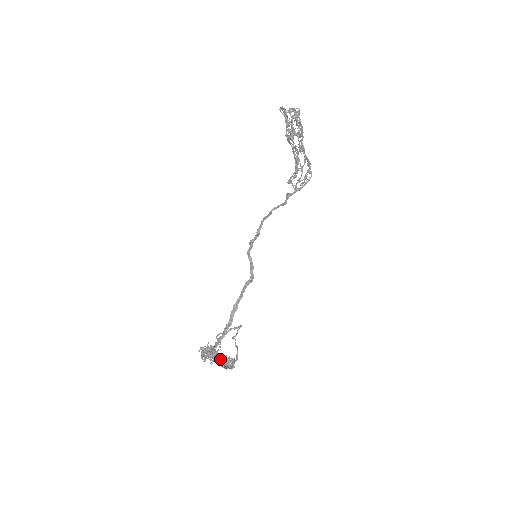
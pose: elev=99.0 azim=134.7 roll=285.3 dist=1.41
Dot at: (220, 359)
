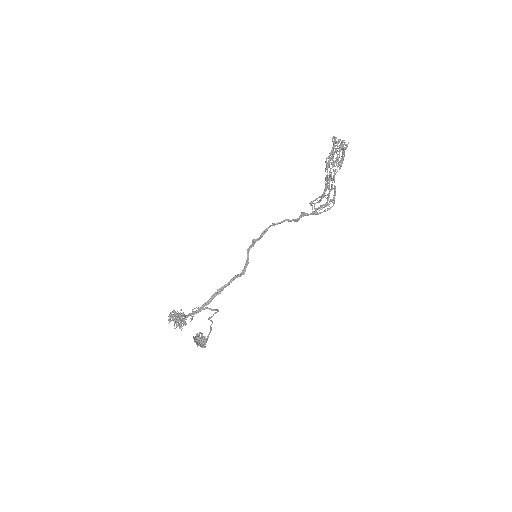
Dot at: (197, 335)
